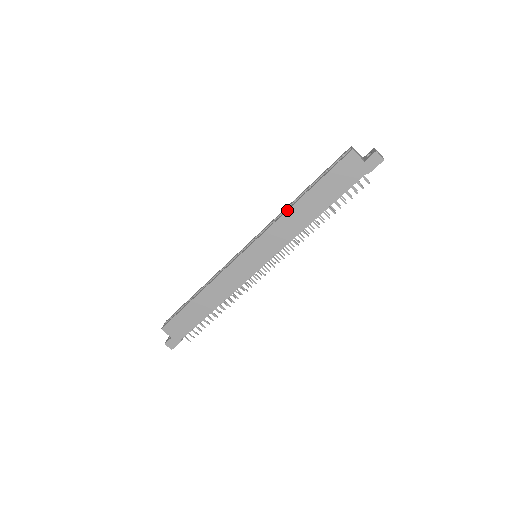
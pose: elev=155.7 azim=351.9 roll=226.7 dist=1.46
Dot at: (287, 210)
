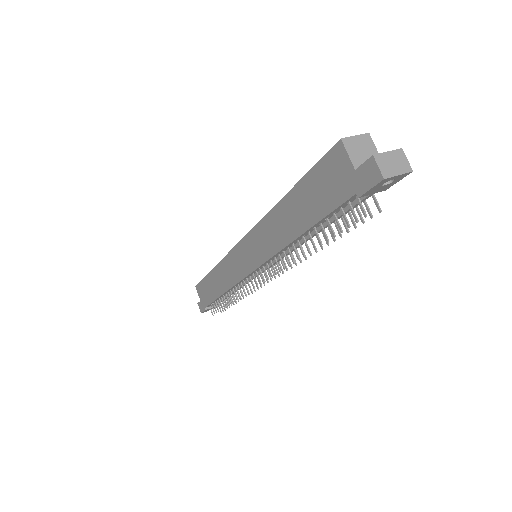
Dot at: (271, 209)
